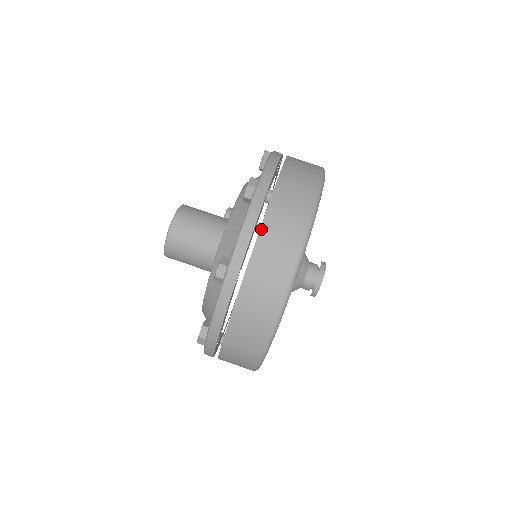
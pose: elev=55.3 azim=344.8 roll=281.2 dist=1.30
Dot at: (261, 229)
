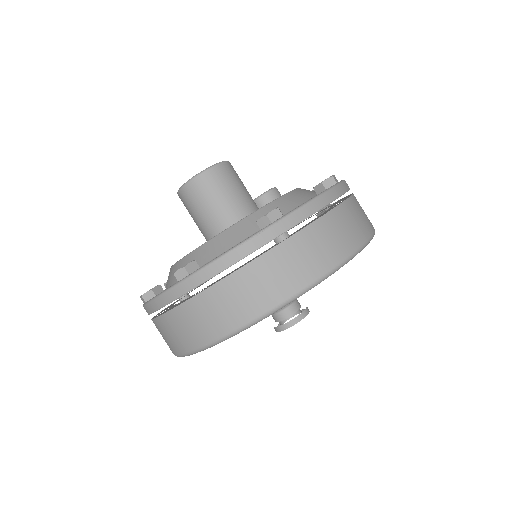
Dot at: (241, 269)
